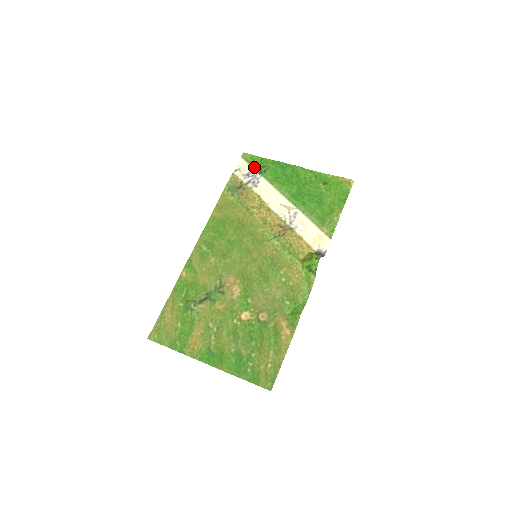
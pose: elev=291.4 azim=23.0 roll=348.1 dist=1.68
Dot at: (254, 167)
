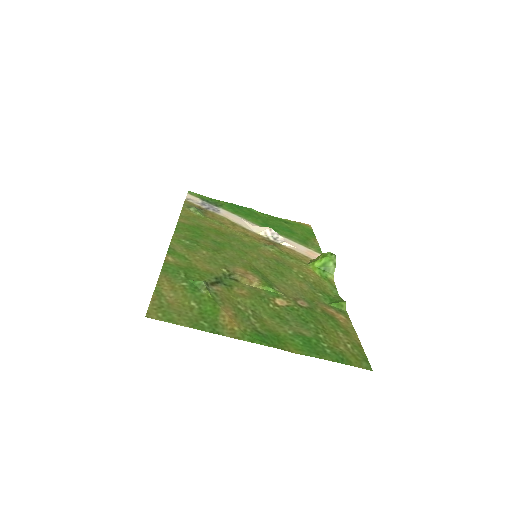
Dot at: (206, 201)
